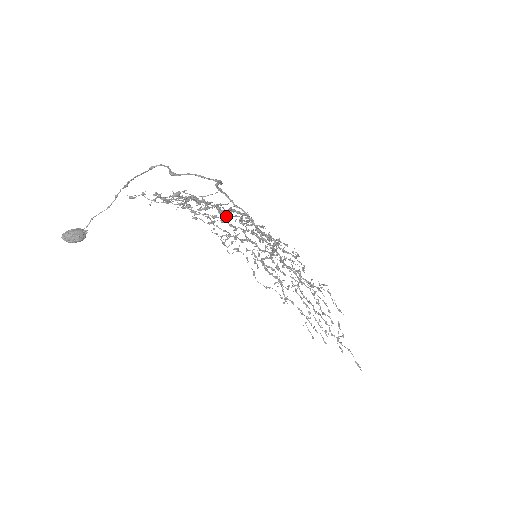
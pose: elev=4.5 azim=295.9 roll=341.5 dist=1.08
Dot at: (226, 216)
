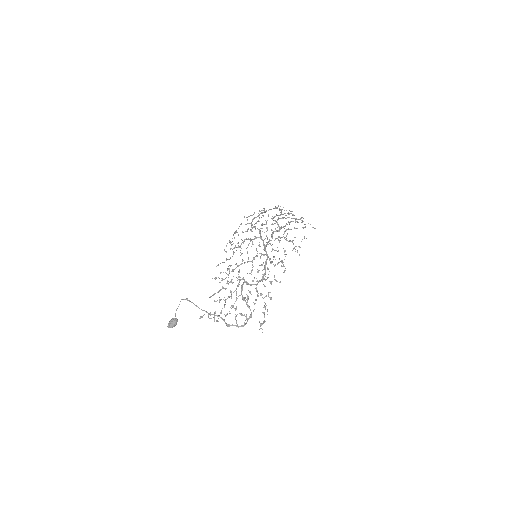
Dot at: occluded
